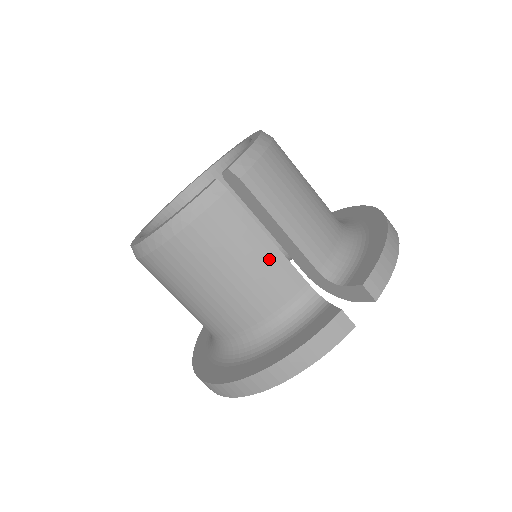
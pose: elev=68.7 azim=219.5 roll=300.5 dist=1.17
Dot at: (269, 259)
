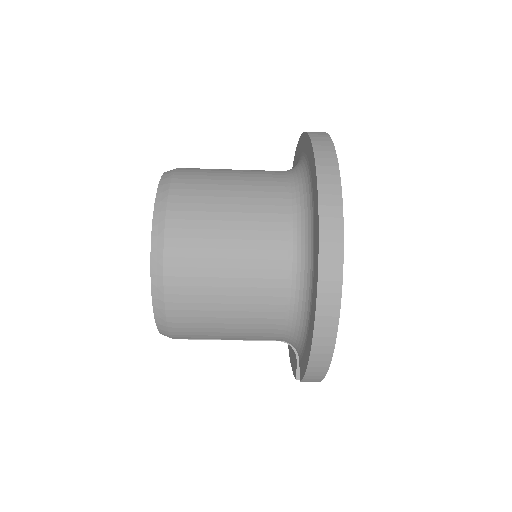
Dot at: occluded
